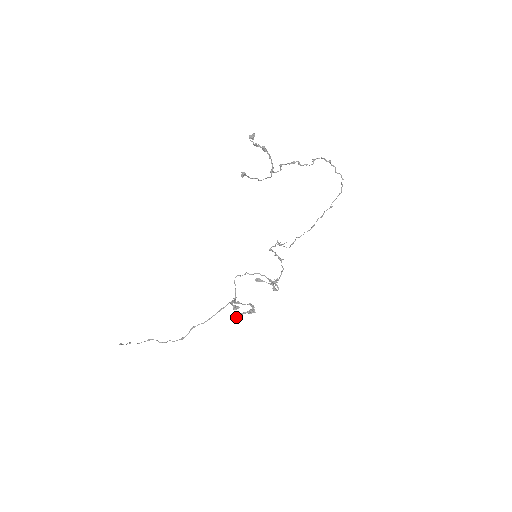
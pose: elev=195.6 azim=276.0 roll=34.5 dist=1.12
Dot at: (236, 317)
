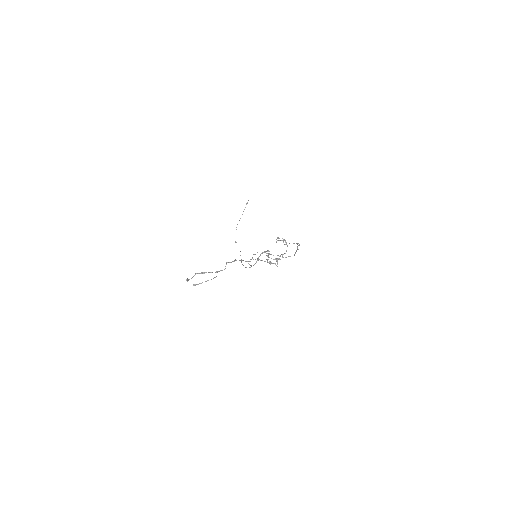
Dot at: (266, 259)
